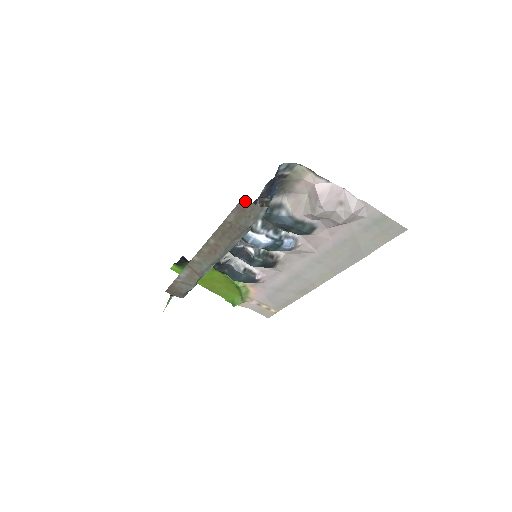
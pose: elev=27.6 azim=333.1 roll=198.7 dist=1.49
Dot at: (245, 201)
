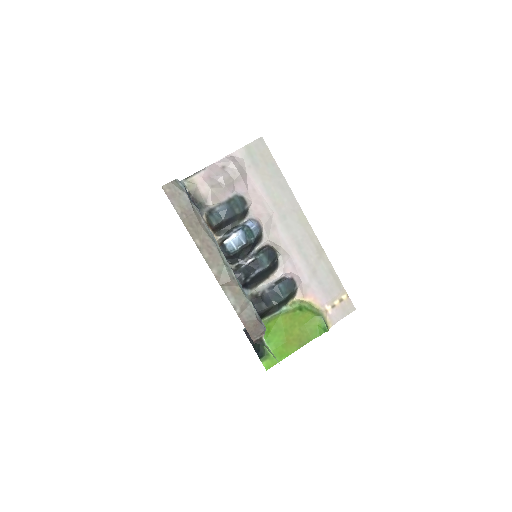
Dot at: (165, 188)
